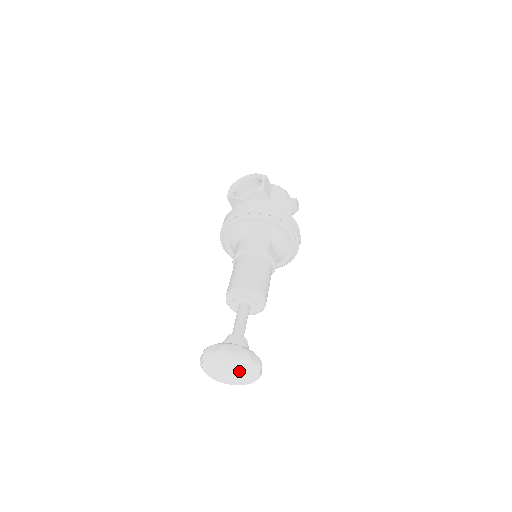
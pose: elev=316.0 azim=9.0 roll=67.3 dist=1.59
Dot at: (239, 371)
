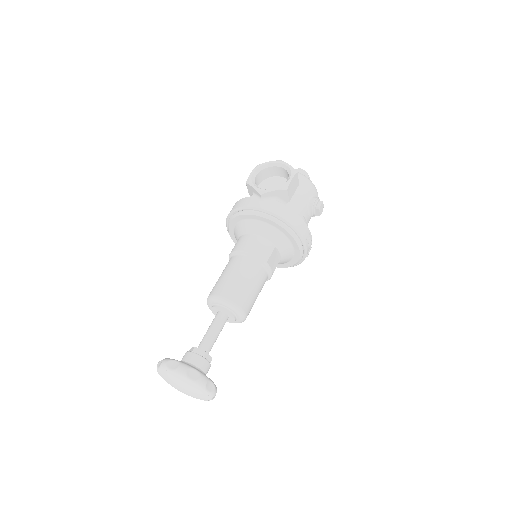
Dot at: (191, 392)
